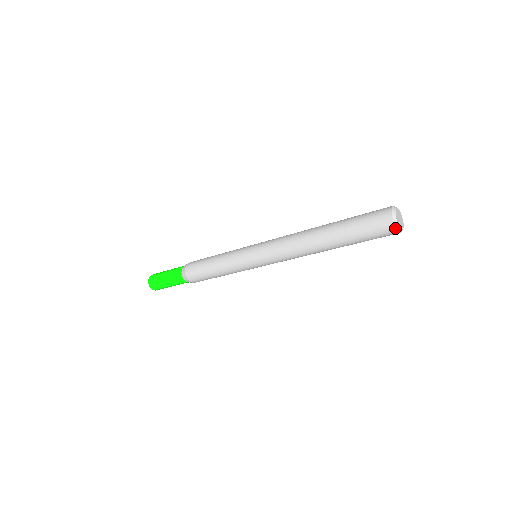
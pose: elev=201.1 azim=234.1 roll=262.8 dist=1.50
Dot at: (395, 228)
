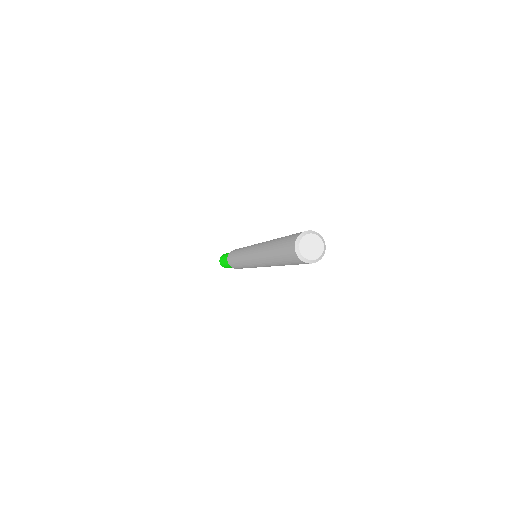
Dot at: (296, 253)
